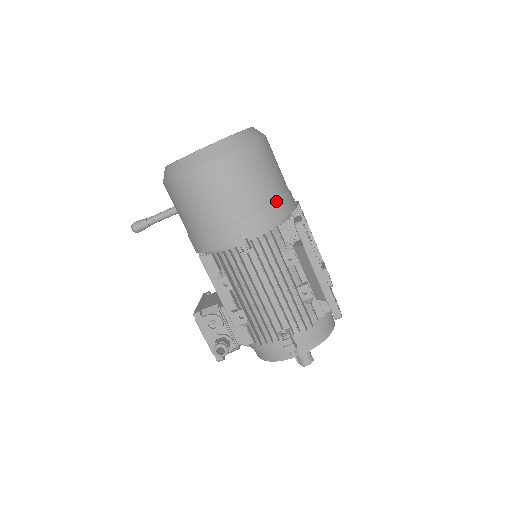
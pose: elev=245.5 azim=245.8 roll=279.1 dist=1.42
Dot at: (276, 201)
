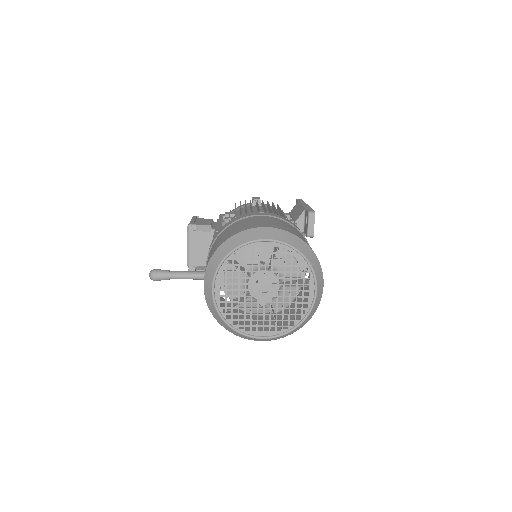
Dot at: (299, 301)
